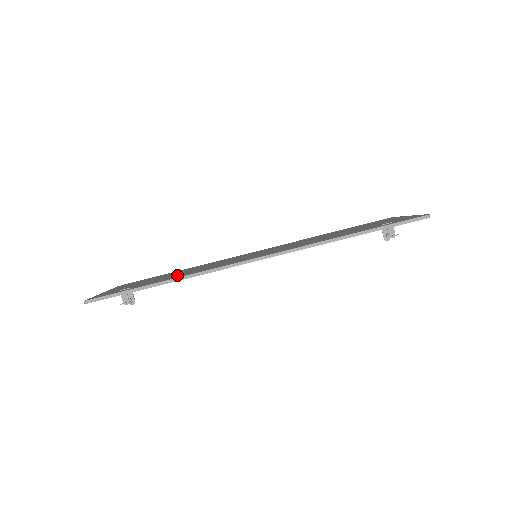
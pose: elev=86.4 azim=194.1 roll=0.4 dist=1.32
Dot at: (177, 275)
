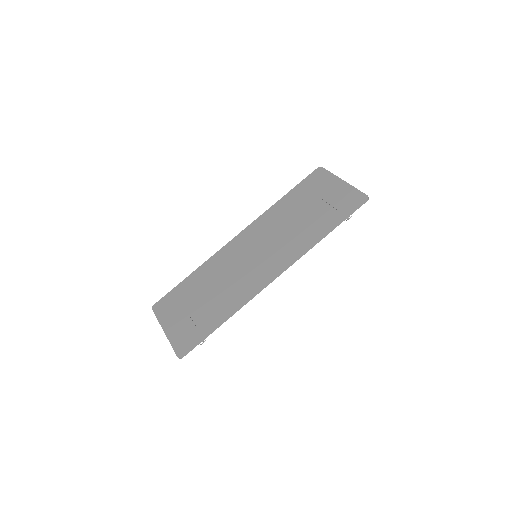
Dot at: (219, 302)
